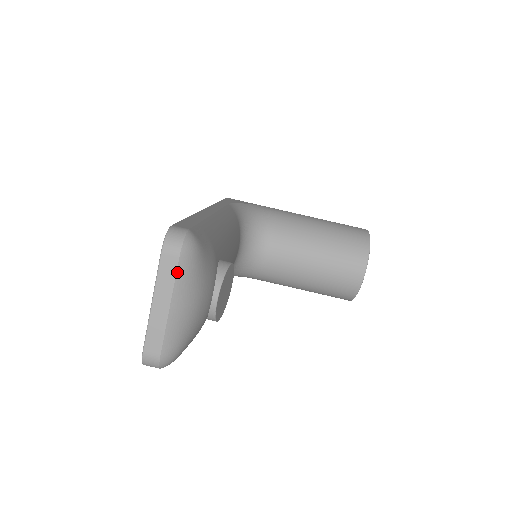
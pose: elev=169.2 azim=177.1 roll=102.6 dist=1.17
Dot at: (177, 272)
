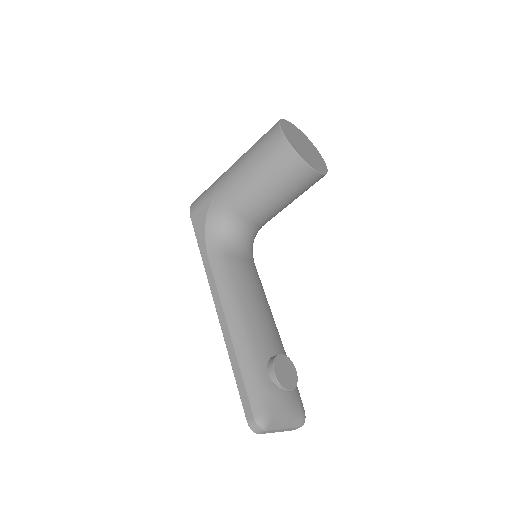
Dot at: (272, 430)
